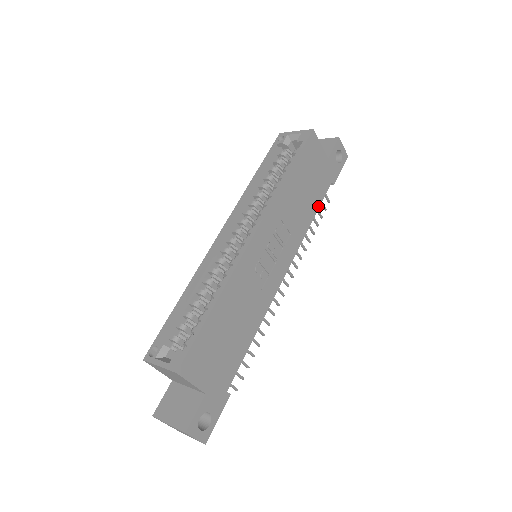
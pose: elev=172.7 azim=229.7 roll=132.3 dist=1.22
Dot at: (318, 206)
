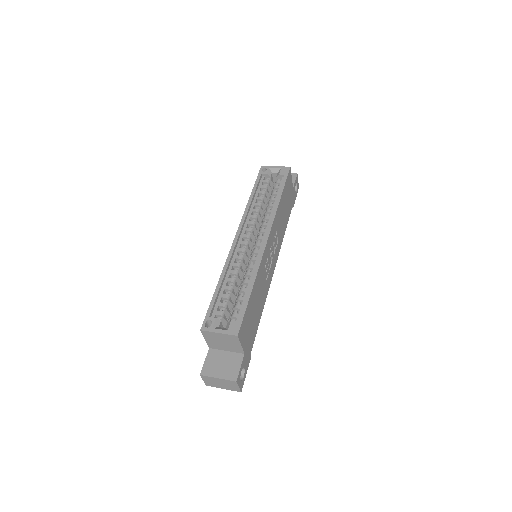
Dot at: (287, 222)
